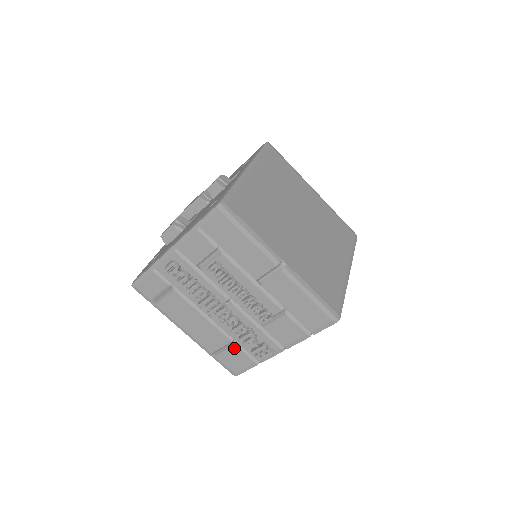
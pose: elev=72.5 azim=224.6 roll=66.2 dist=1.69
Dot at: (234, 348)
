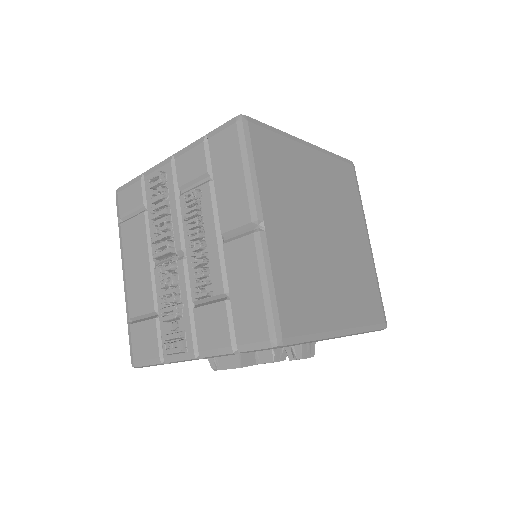
Dot at: (152, 323)
